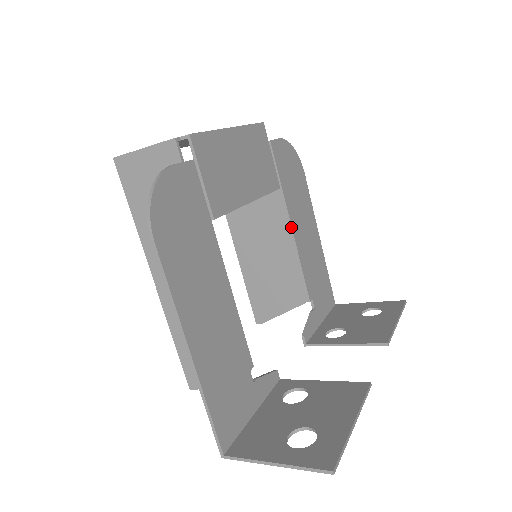
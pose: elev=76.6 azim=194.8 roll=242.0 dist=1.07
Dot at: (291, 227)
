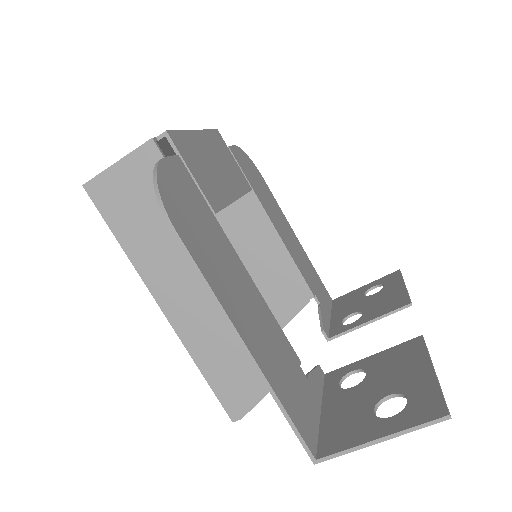
Dot at: (273, 226)
